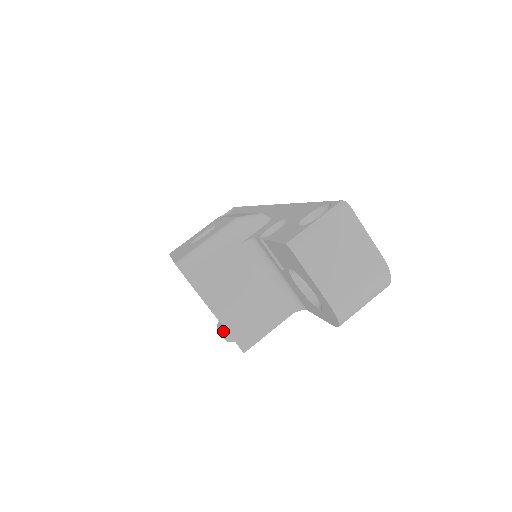
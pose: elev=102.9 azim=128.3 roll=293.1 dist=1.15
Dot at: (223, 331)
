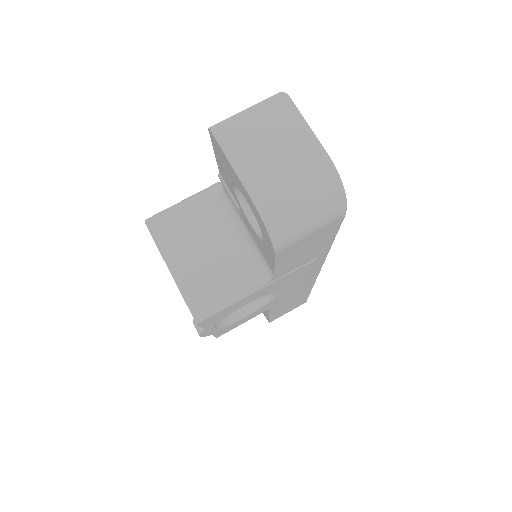
Dot at: occluded
